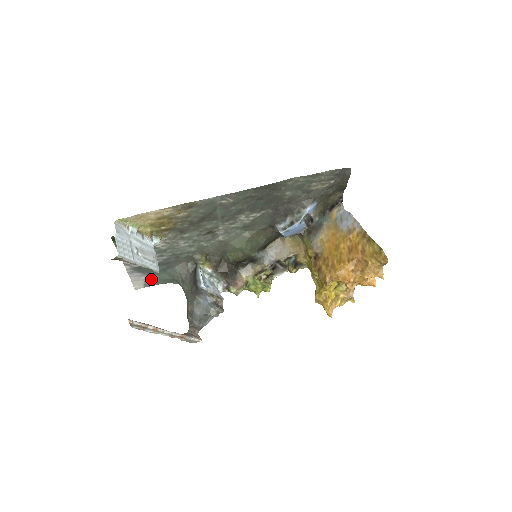
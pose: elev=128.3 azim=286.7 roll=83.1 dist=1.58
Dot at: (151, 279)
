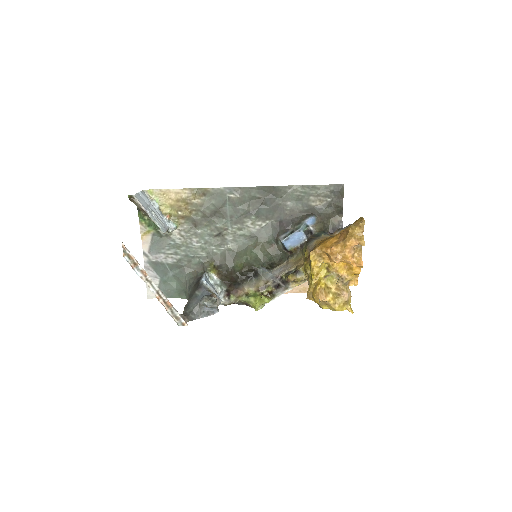
Dot at: (164, 287)
